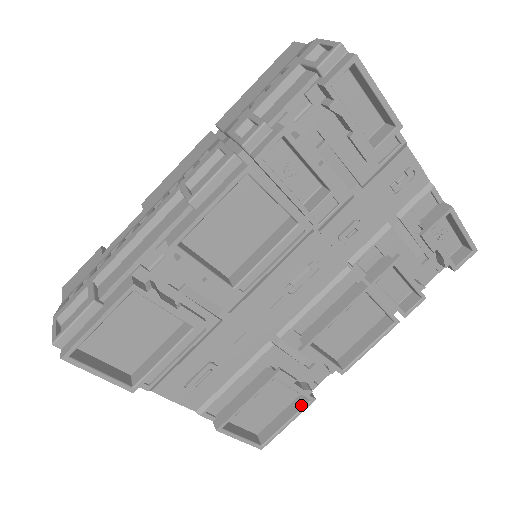
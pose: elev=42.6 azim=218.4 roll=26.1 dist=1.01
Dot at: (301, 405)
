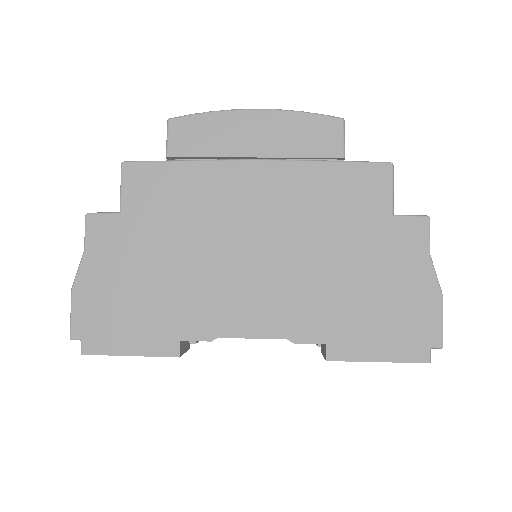
Dot at: occluded
